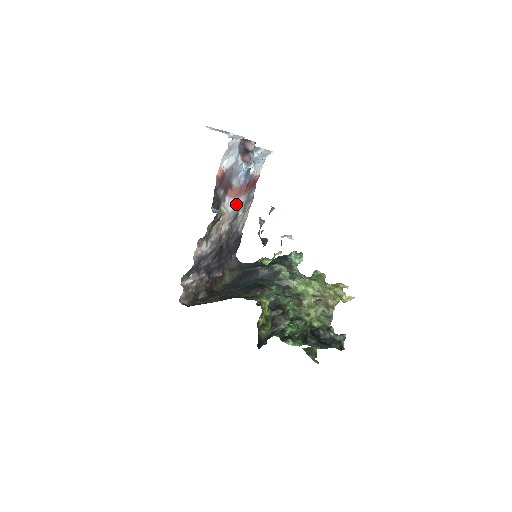
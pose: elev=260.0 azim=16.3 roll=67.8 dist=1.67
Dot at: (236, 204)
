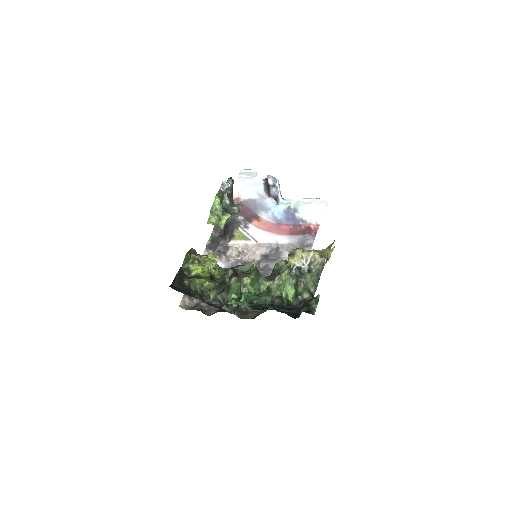
Dot at: (273, 239)
